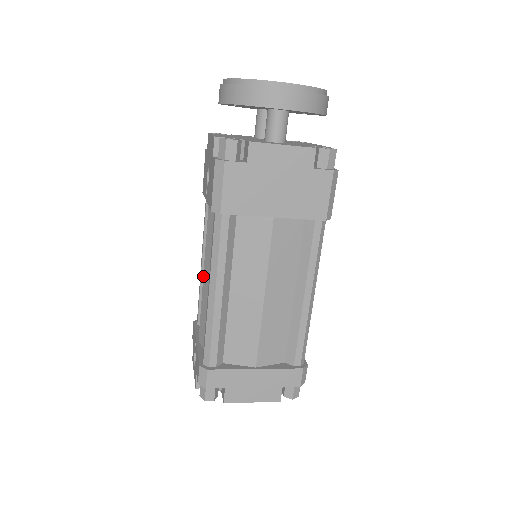
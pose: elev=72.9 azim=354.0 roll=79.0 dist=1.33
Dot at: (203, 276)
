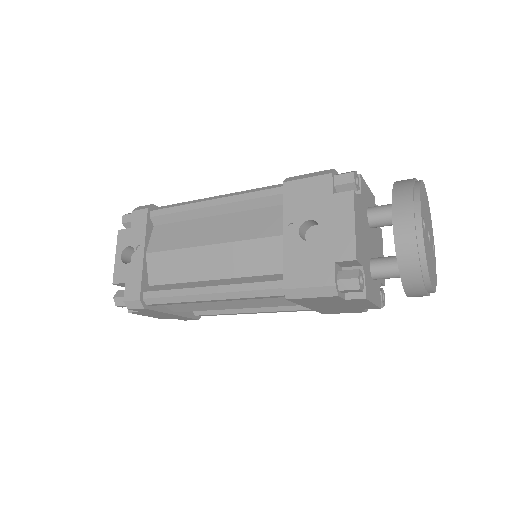
Dot at: (208, 245)
